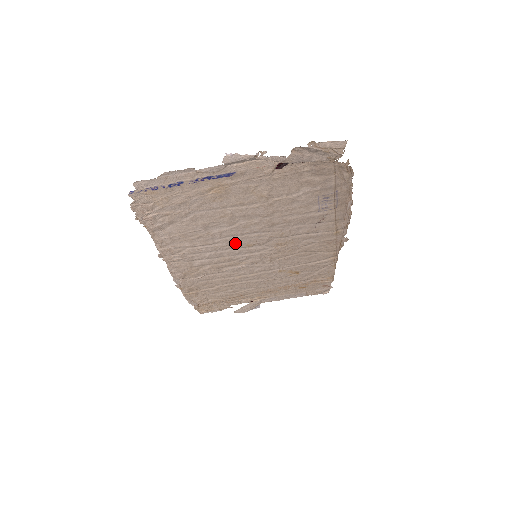
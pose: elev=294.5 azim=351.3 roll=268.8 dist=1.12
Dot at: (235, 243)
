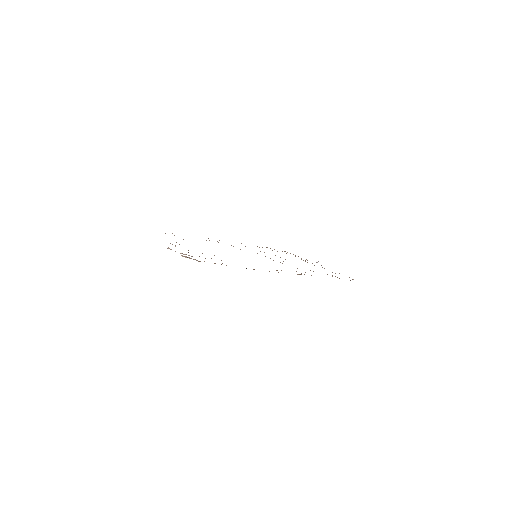
Dot at: occluded
